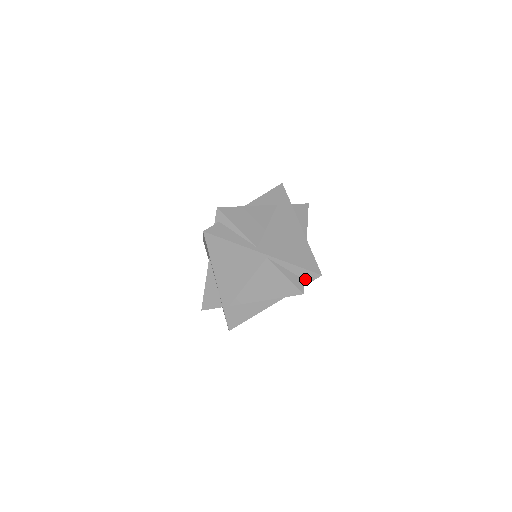
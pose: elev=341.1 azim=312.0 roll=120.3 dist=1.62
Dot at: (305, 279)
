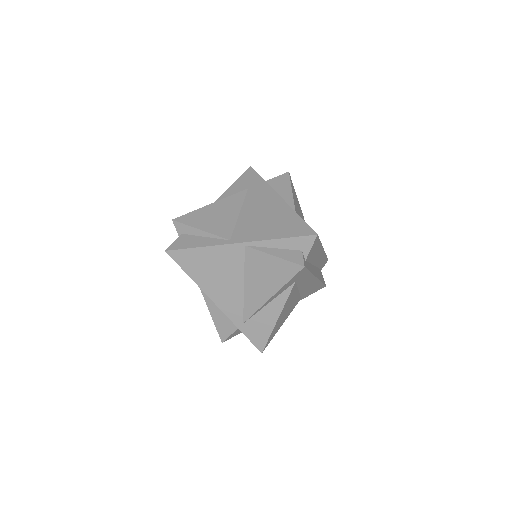
Dot at: (302, 249)
